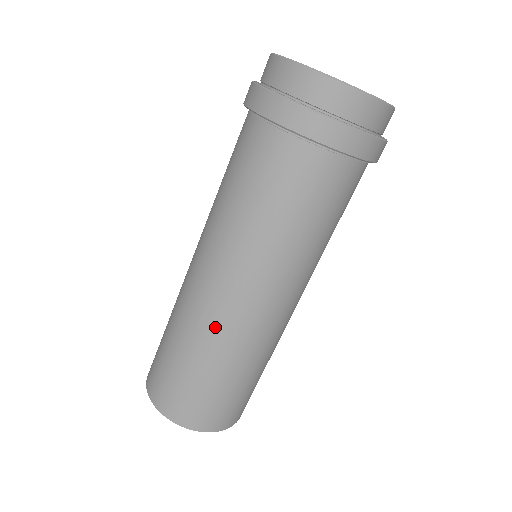
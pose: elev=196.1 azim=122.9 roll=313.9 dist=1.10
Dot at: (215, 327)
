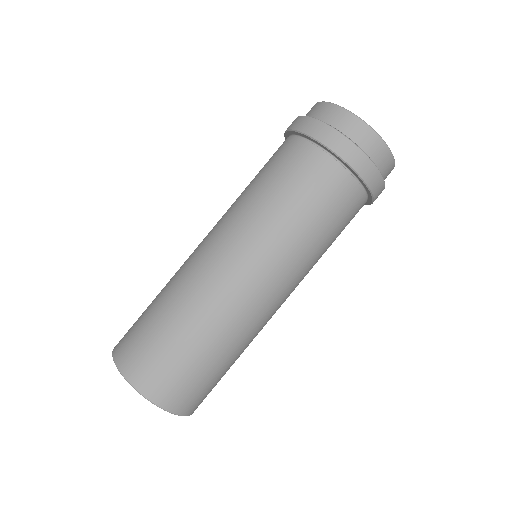
Dot at: (205, 288)
